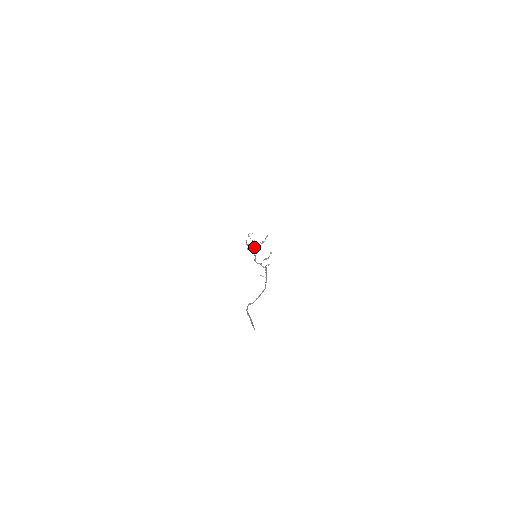
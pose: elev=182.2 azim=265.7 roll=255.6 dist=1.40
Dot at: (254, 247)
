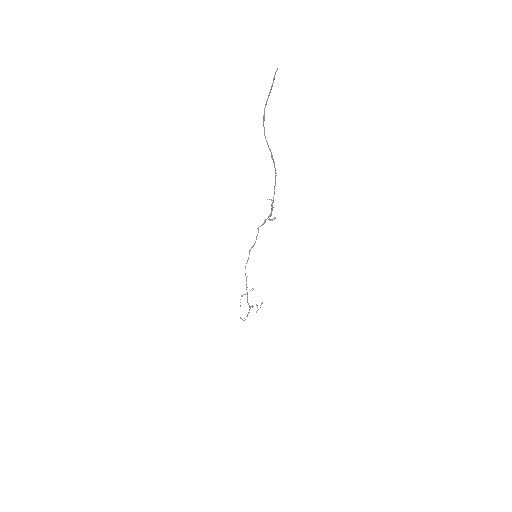
Dot at: (250, 290)
